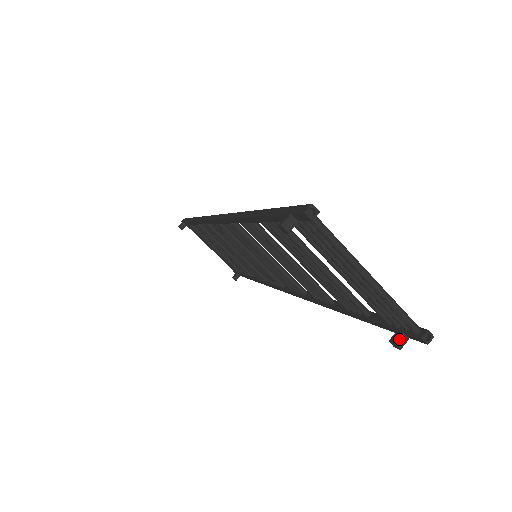
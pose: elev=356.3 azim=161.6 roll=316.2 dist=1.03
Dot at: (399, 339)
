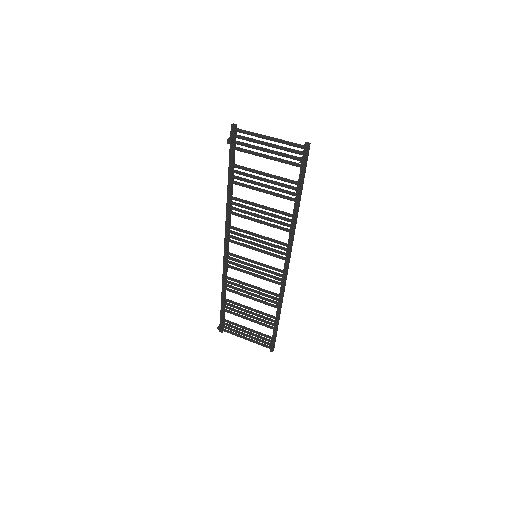
Dot at: (302, 157)
